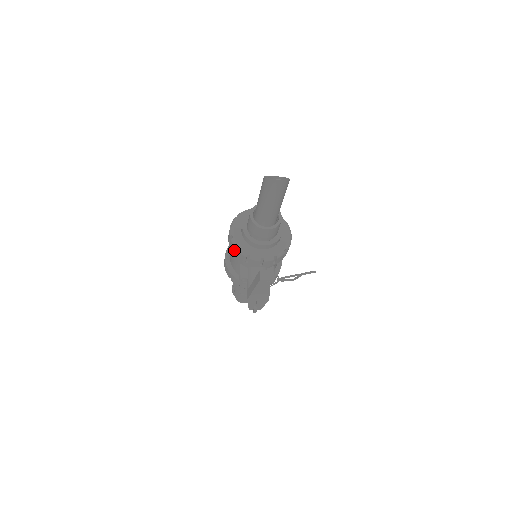
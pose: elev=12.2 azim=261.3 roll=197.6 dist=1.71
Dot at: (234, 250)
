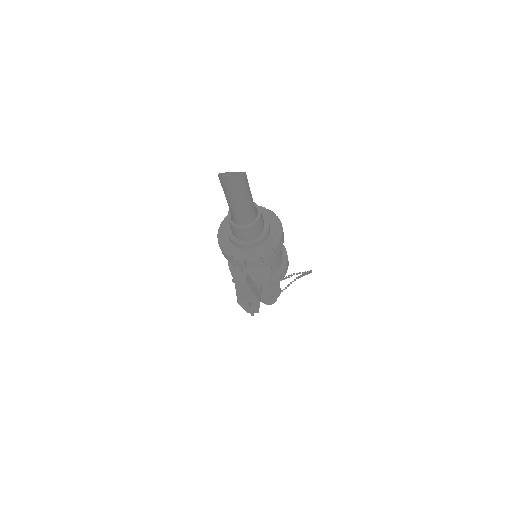
Dot at: occluded
